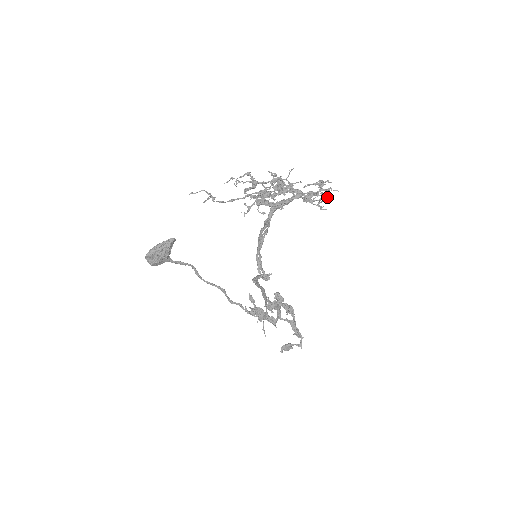
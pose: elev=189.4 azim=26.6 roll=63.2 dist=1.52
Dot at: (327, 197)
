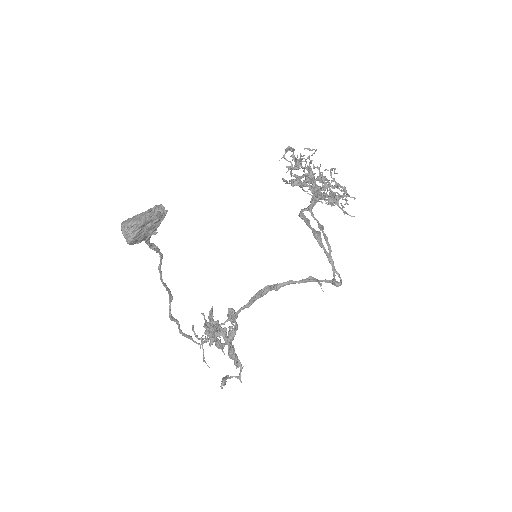
Dot at: occluded
